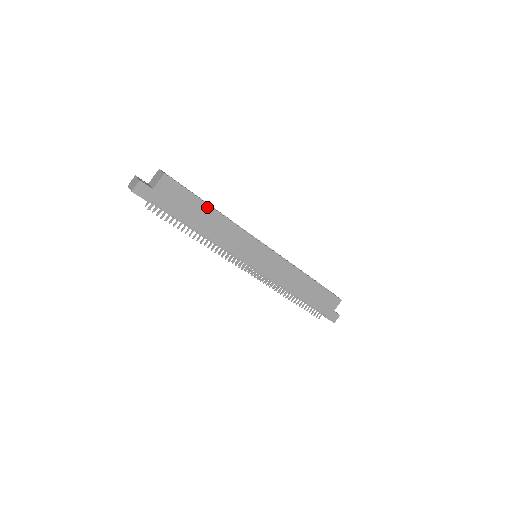
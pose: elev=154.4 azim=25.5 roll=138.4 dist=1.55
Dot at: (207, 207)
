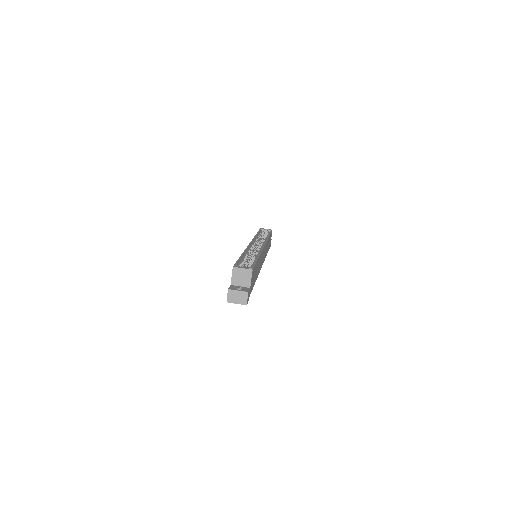
Dot at: occluded
